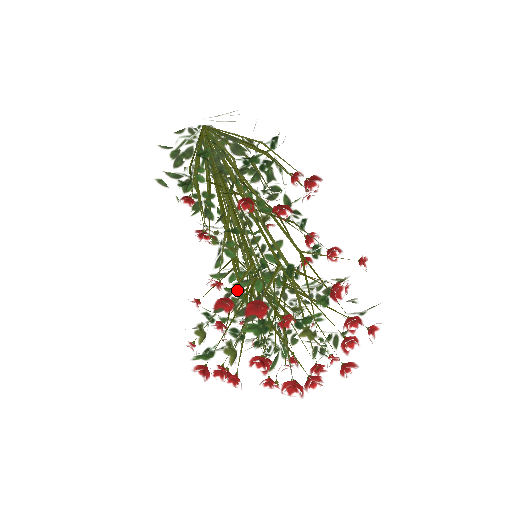
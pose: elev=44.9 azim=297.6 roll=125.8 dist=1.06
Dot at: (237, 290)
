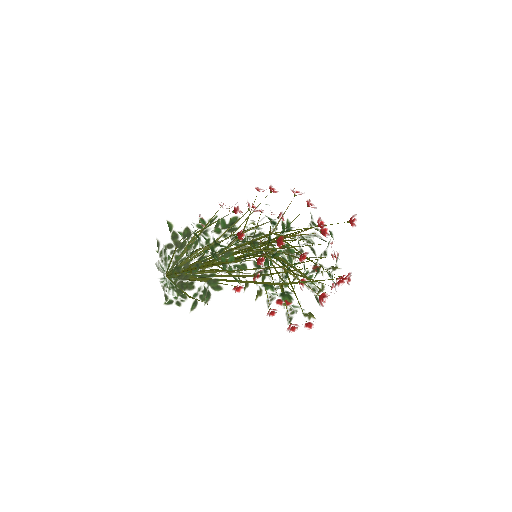
Dot at: (269, 296)
